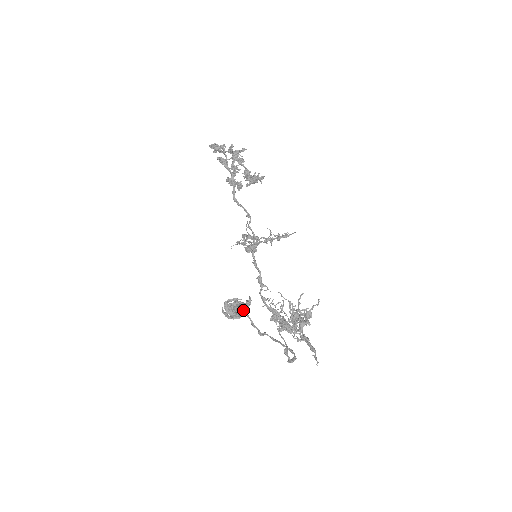
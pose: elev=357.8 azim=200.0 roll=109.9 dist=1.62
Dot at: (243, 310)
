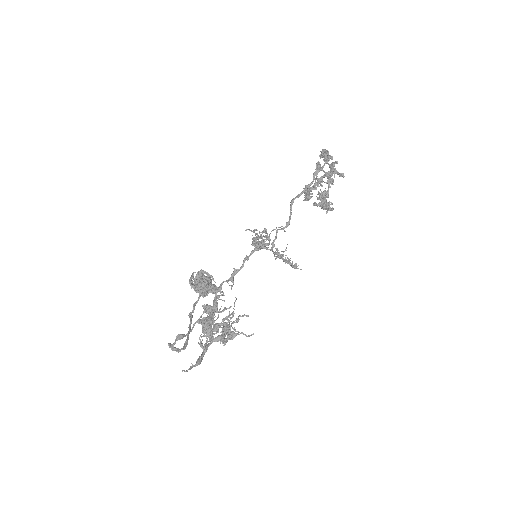
Dot at: (203, 286)
